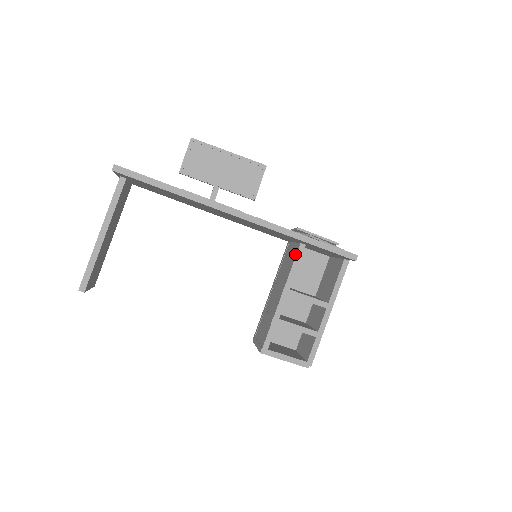
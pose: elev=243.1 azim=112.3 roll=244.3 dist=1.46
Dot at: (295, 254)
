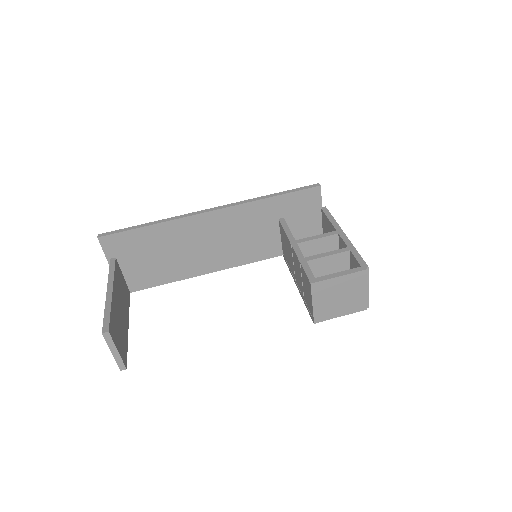
Dot at: (281, 227)
